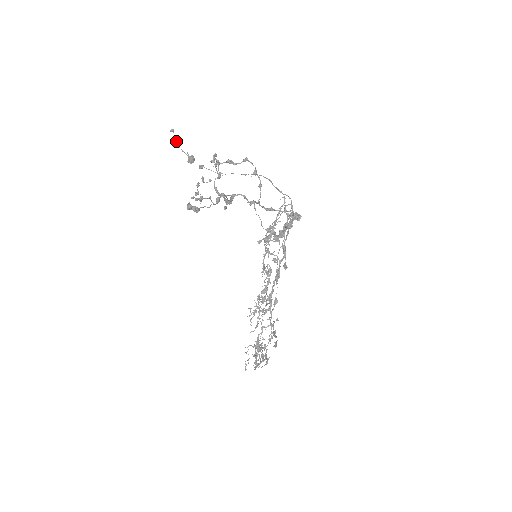
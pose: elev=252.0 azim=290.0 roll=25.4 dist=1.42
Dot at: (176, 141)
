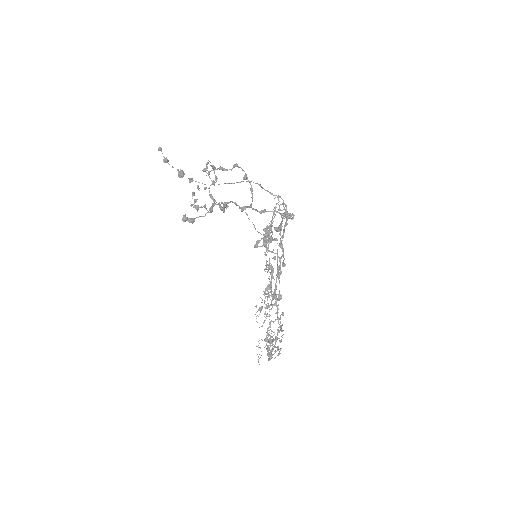
Dot at: (165, 159)
